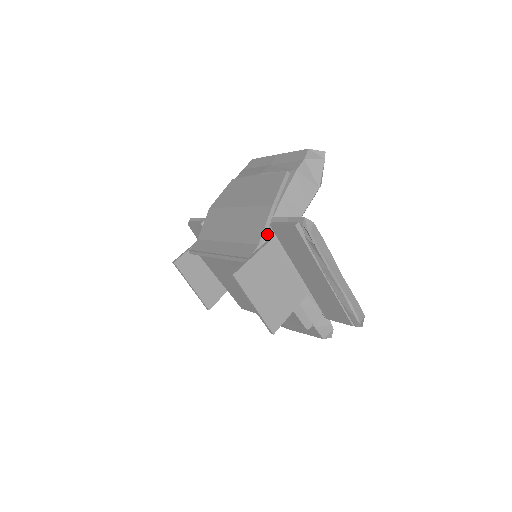
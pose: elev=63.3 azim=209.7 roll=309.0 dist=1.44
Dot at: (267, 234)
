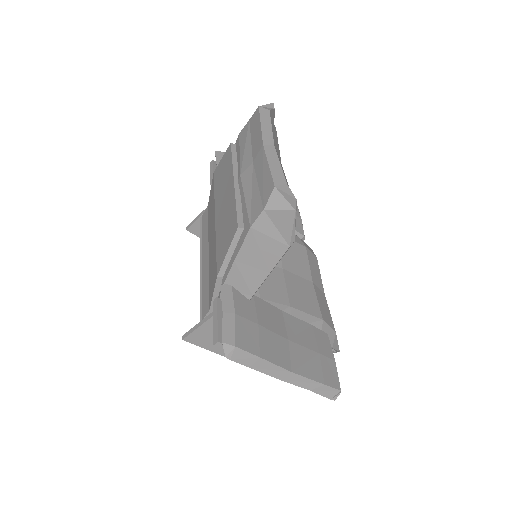
Dot at: occluded
